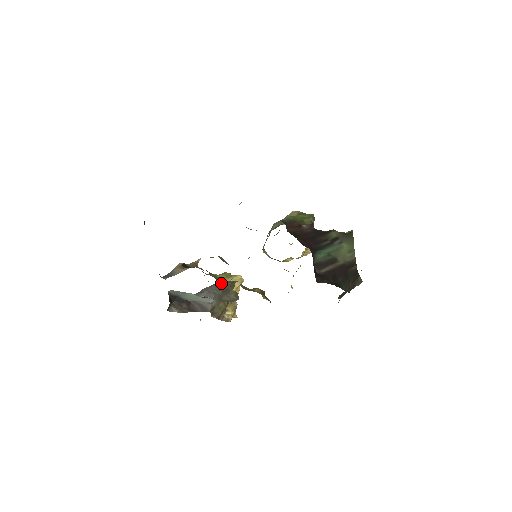
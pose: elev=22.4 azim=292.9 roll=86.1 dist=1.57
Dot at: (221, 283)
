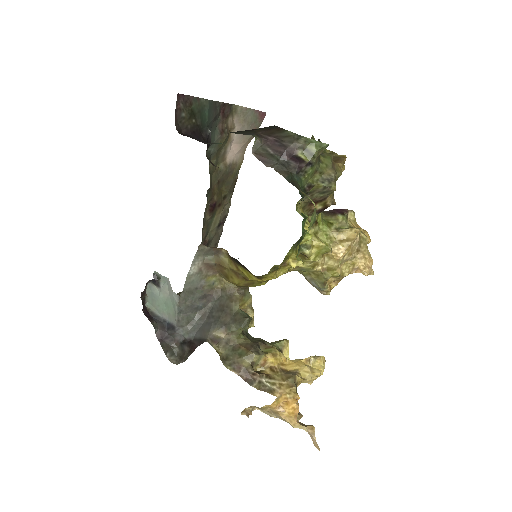
Dot at: (218, 299)
